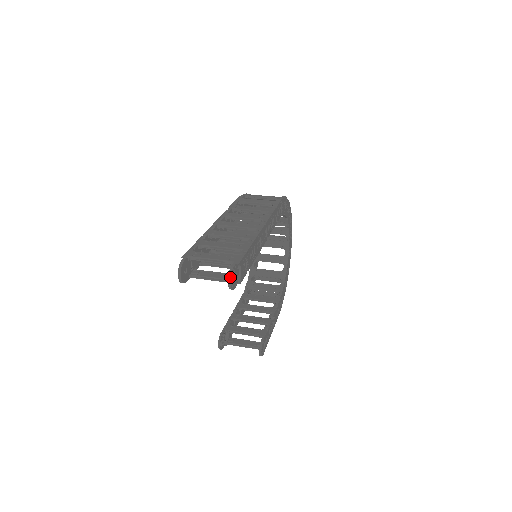
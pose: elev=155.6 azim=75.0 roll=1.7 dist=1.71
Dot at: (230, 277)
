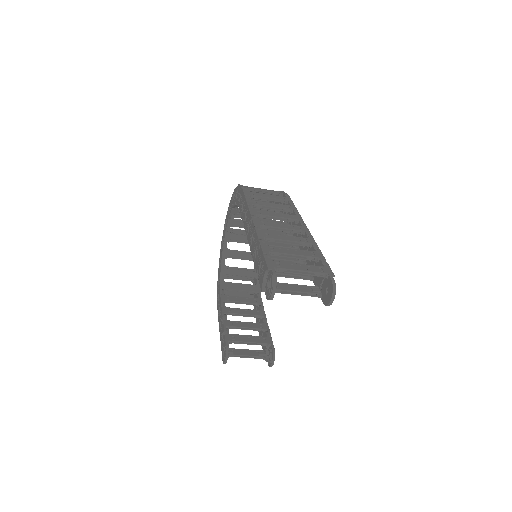
Dot at: (335, 293)
